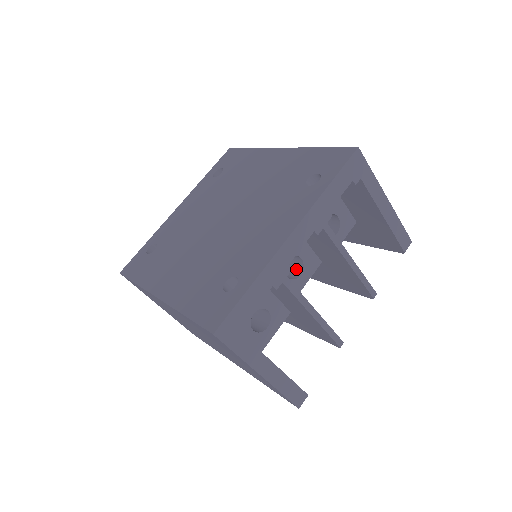
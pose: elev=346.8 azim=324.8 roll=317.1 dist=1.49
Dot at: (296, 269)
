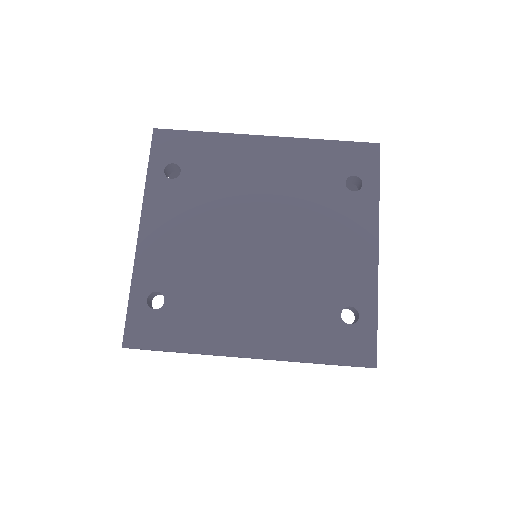
Dot at: occluded
